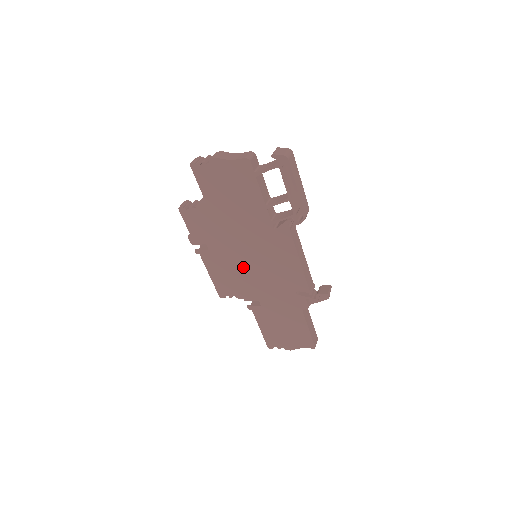
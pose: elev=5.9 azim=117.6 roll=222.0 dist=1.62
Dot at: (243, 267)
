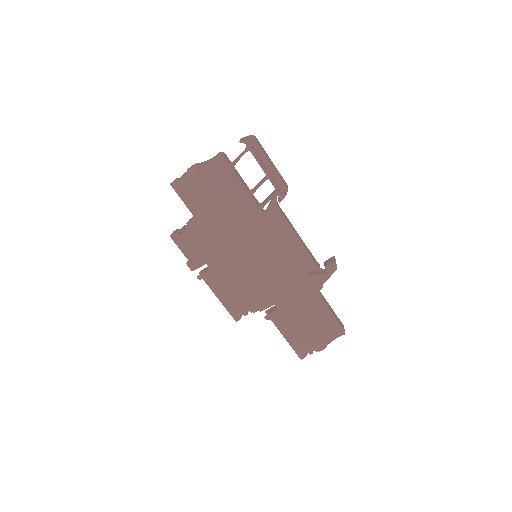
Dot at: (248, 272)
